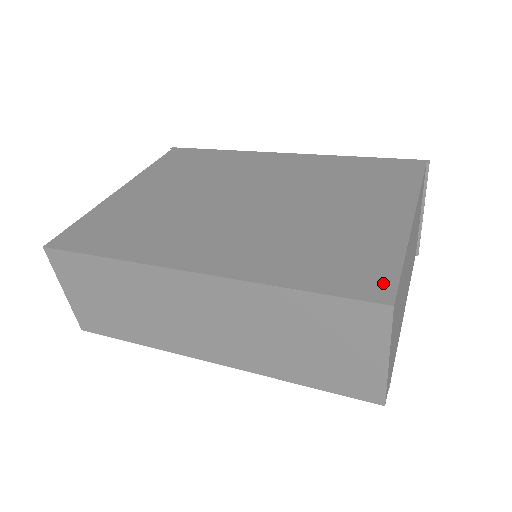
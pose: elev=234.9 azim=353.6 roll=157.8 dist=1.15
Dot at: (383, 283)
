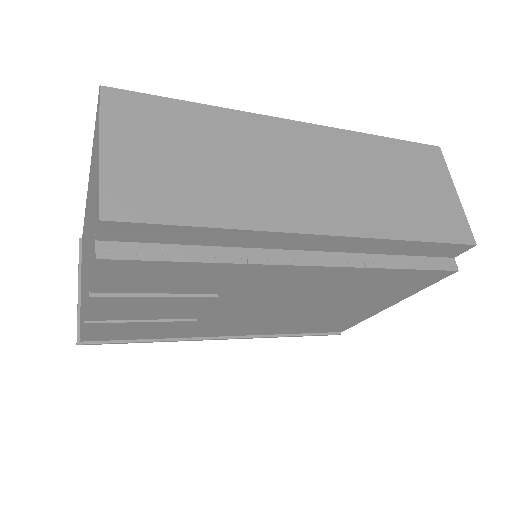
Dot at: occluded
